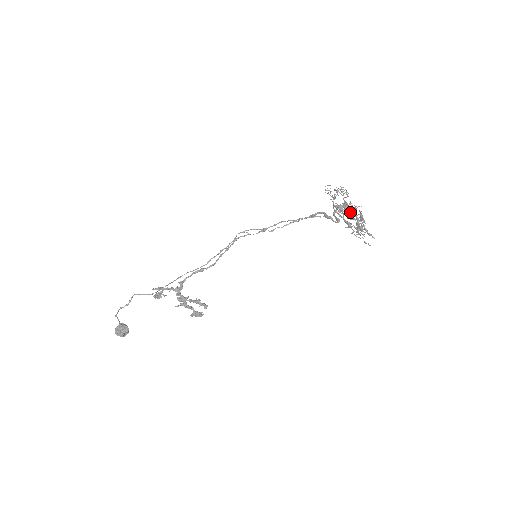
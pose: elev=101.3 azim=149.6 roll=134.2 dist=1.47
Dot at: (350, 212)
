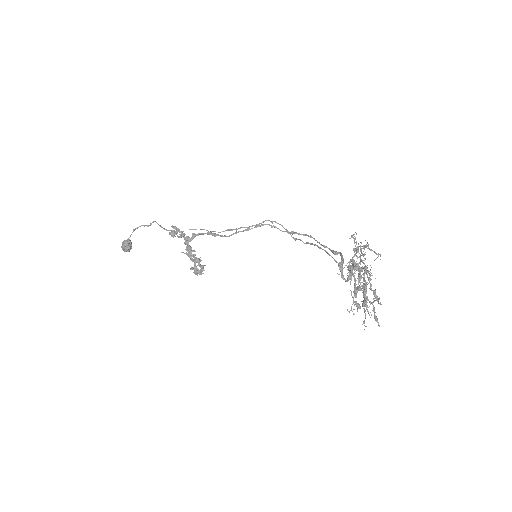
Dot at: (356, 280)
